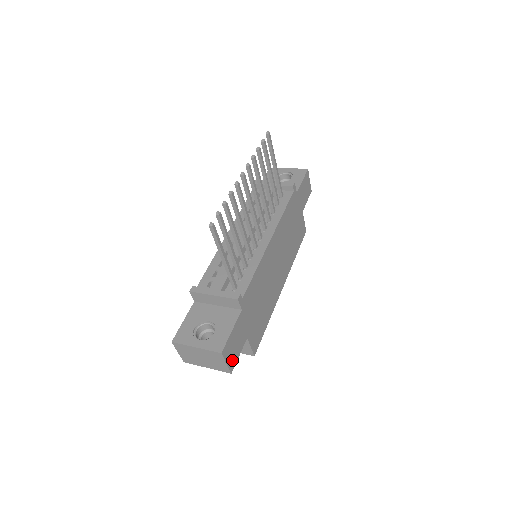
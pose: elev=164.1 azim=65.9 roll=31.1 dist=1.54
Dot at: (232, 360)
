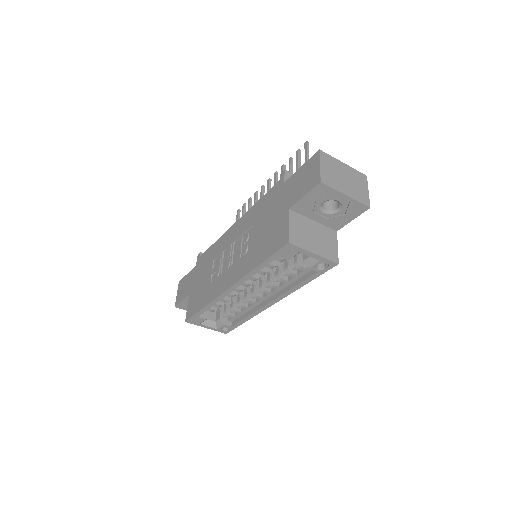
Dot at: occluded
